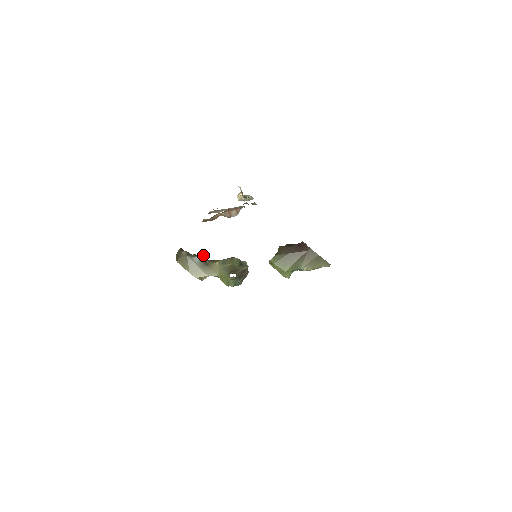
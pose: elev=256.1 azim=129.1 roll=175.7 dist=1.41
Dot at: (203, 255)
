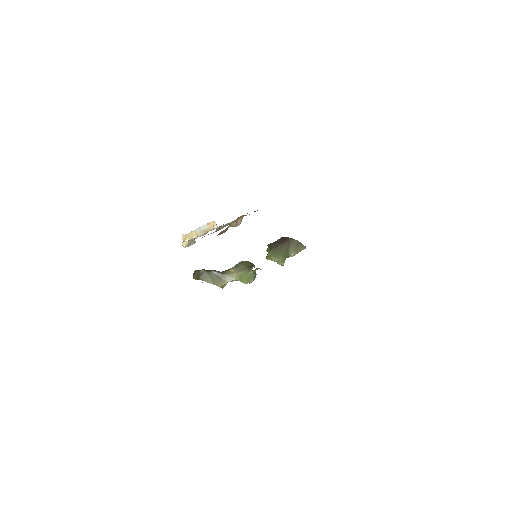
Dot at: (215, 270)
